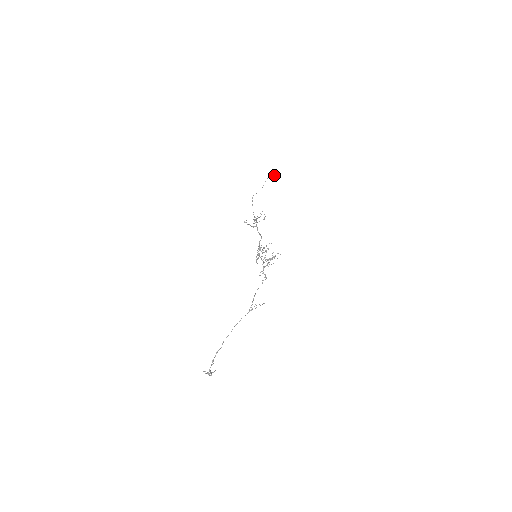
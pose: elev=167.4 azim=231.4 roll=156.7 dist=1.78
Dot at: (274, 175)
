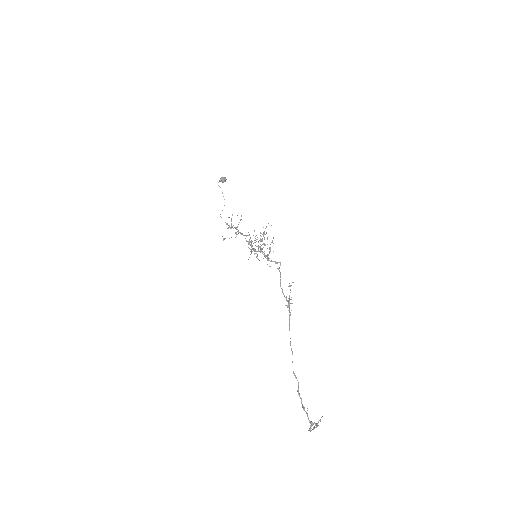
Dot at: (221, 178)
